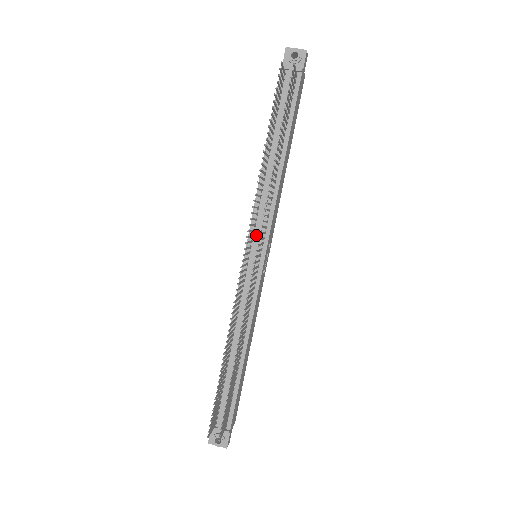
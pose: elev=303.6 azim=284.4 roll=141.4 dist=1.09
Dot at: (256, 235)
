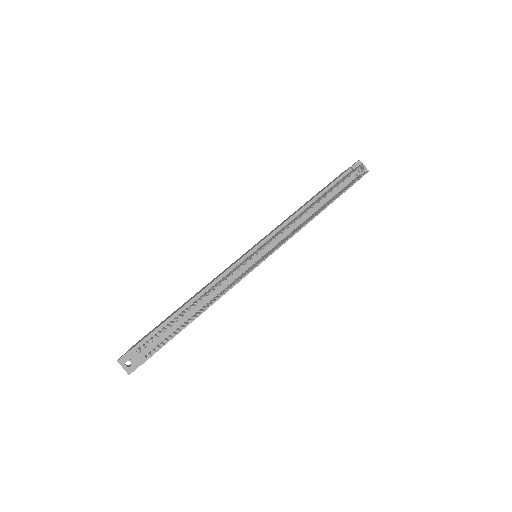
Dot at: (270, 243)
